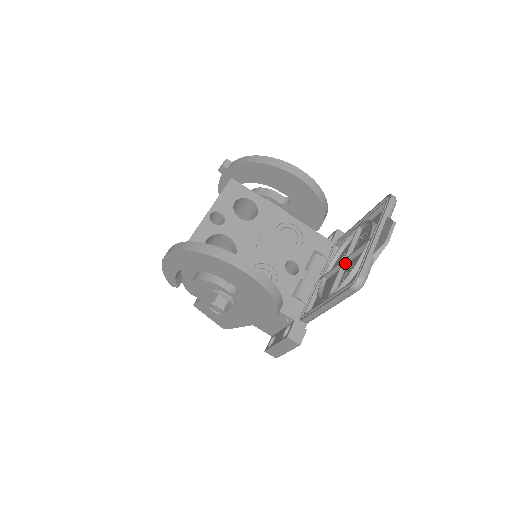
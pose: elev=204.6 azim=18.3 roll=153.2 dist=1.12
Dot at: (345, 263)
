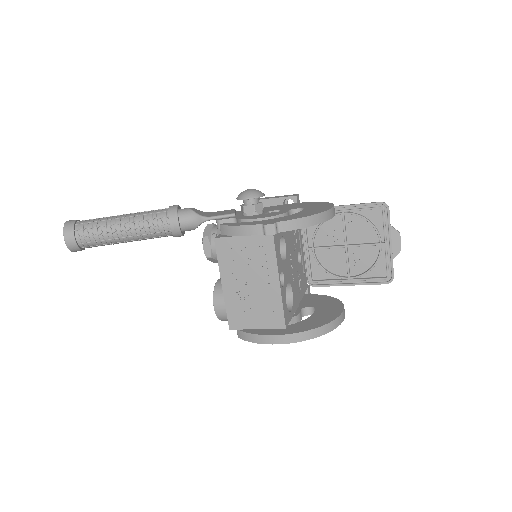
Dot at: (347, 248)
